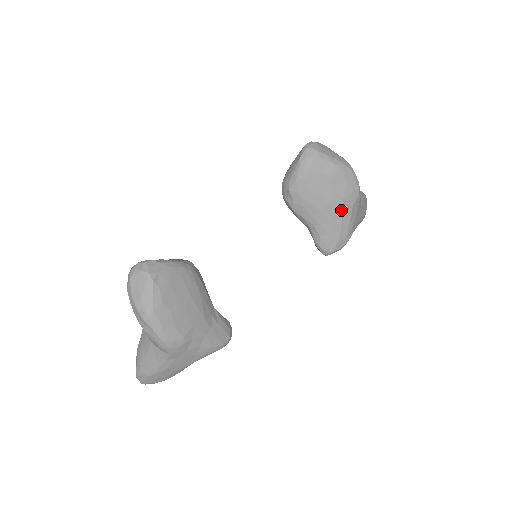
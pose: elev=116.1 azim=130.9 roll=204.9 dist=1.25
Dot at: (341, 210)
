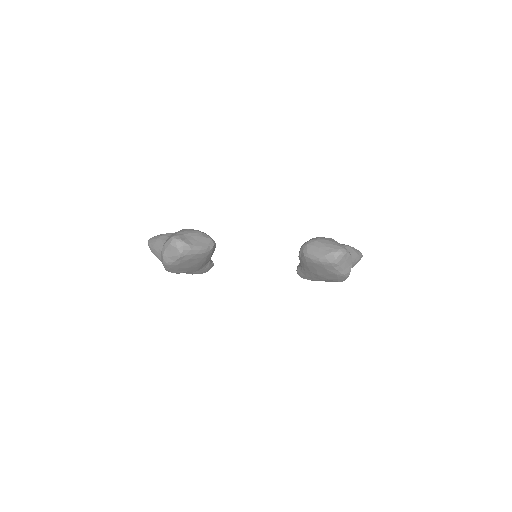
Dot at: (322, 279)
